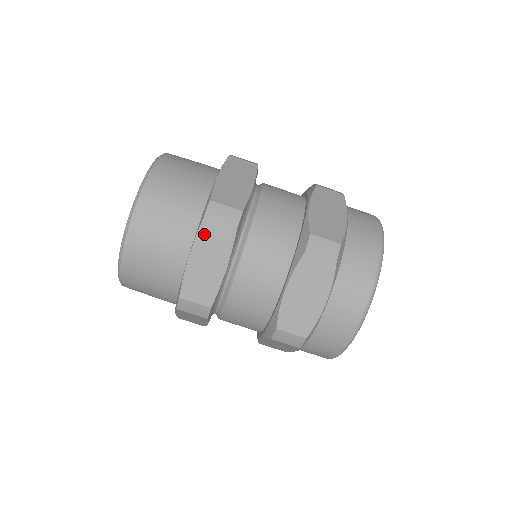
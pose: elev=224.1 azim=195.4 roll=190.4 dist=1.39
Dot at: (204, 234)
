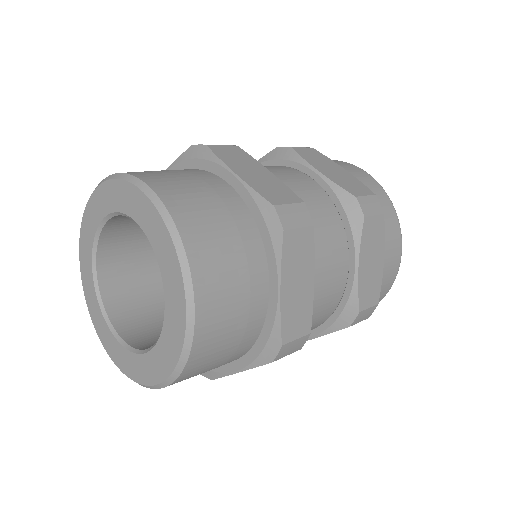
Dot at: (288, 251)
